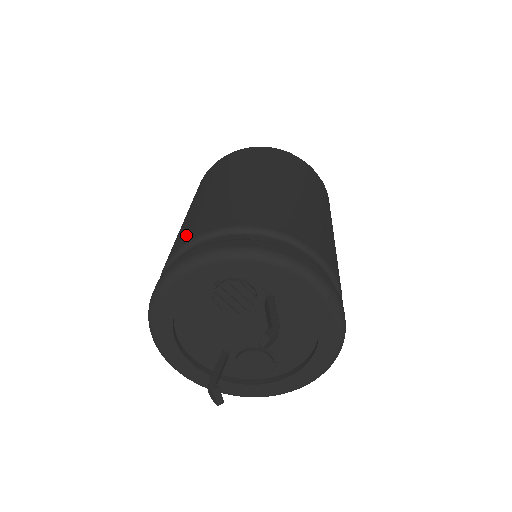
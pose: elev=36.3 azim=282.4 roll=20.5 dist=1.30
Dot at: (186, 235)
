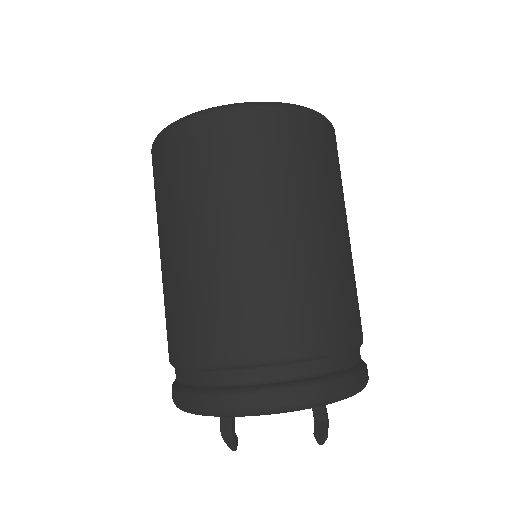
Dot at: (292, 334)
